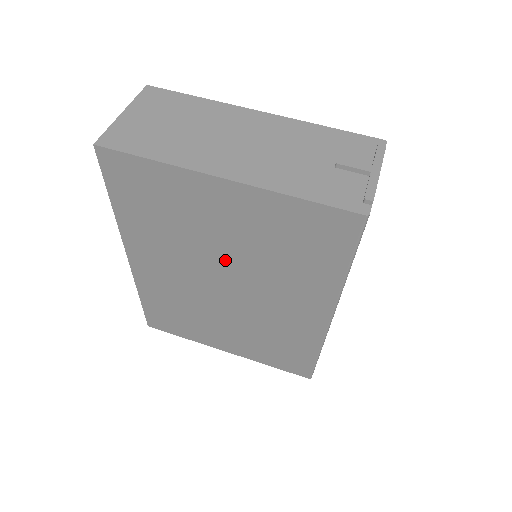
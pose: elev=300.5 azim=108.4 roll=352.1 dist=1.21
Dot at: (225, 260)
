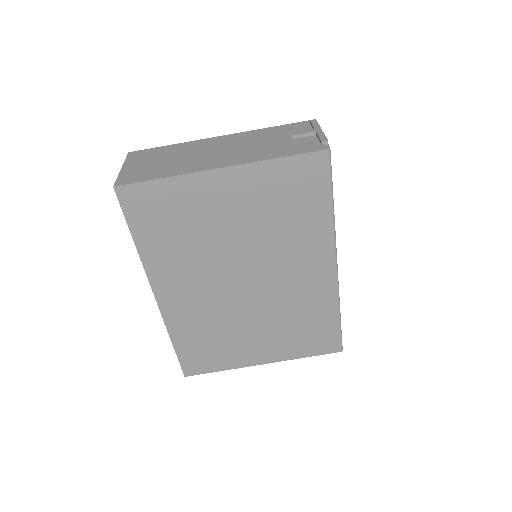
Dot at: (238, 250)
